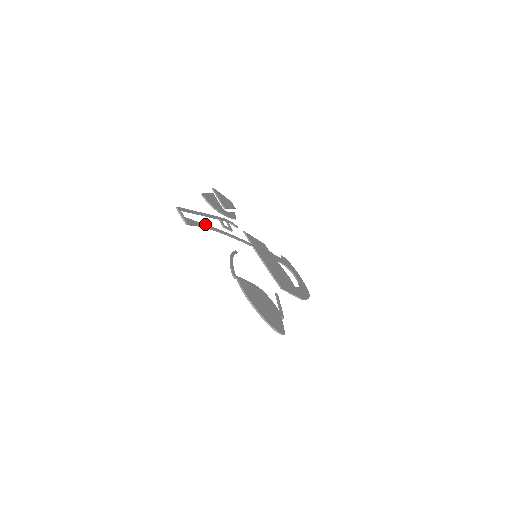
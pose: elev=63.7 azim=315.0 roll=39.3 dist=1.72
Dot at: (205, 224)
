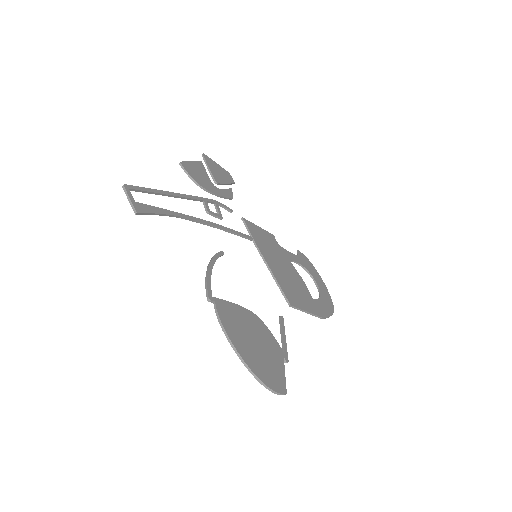
Dot at: (173, 211)
